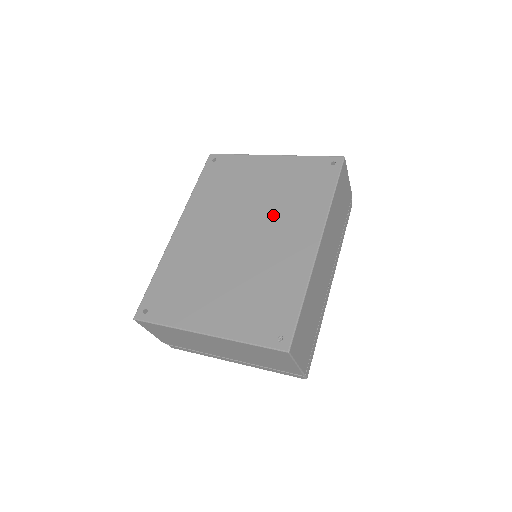
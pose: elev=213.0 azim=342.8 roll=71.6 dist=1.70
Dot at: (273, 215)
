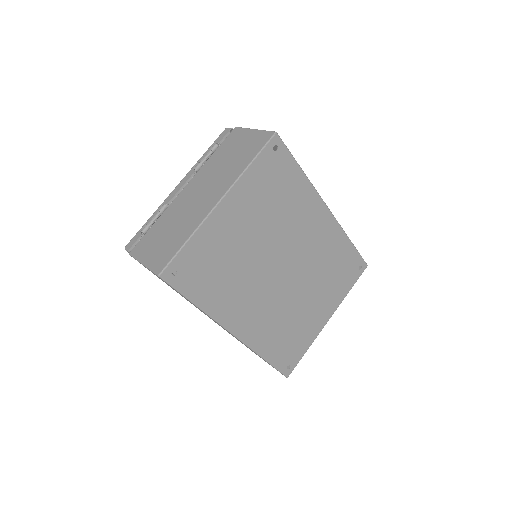
Dot at: (285, 235)
